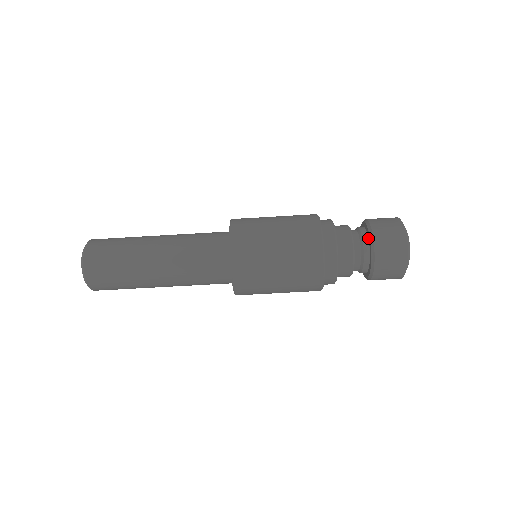
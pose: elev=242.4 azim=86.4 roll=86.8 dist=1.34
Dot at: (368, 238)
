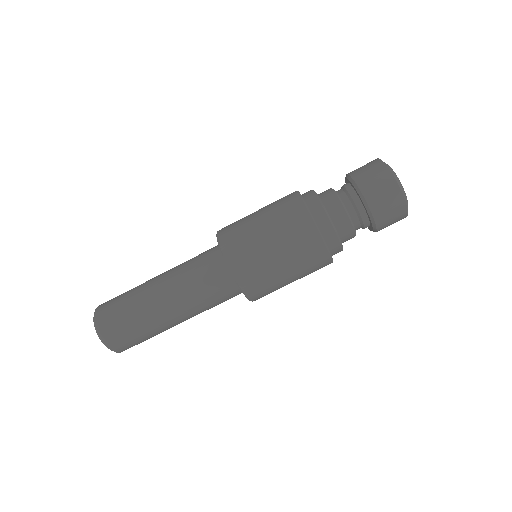
Dot at: (362, 204)
